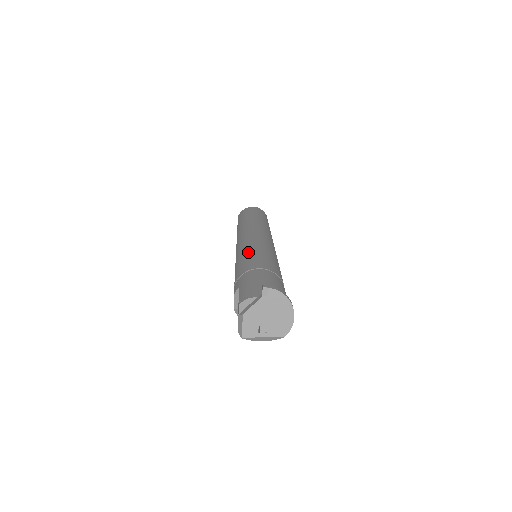
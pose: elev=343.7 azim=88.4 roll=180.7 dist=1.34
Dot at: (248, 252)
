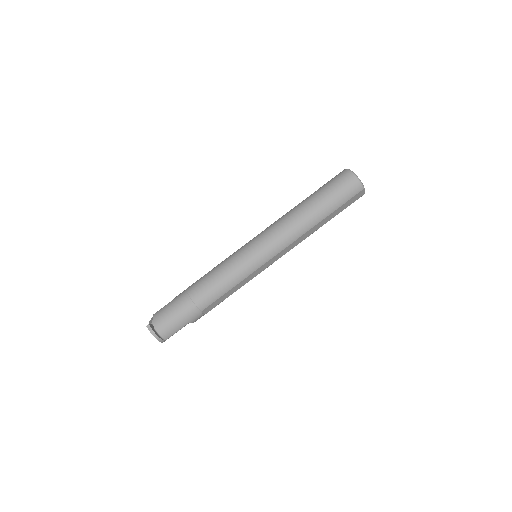
Dot at: (218, 269)
